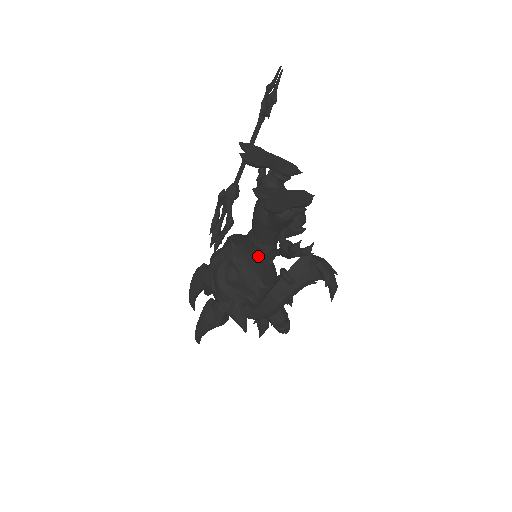
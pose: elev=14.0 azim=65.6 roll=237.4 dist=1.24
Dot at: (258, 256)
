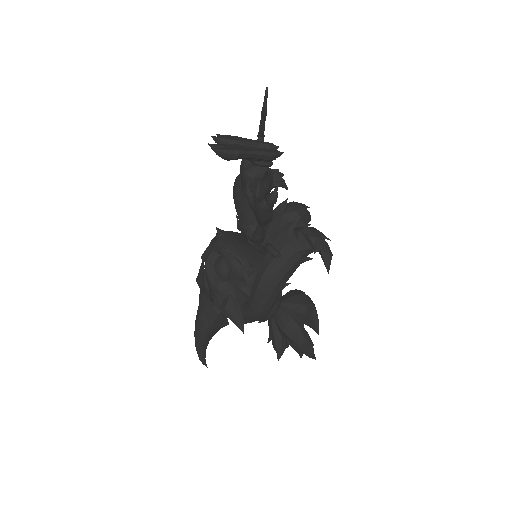
Dot at: (249, 244)
